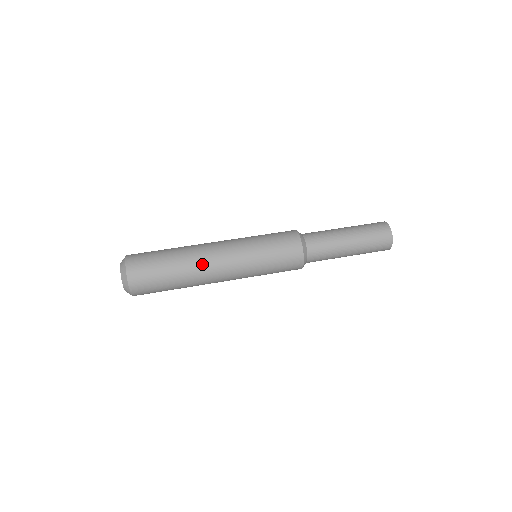
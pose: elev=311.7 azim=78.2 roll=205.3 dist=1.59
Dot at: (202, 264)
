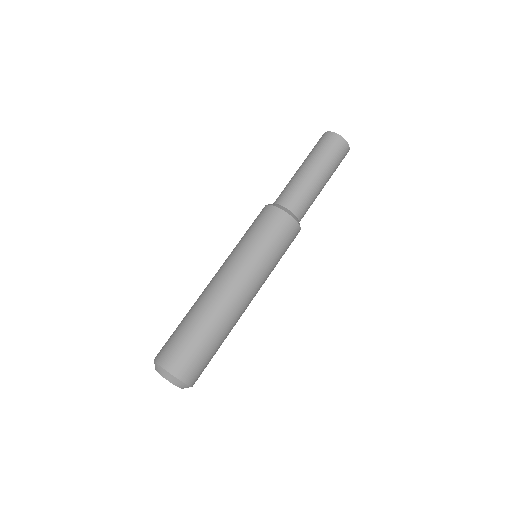
Dot at: (235, 314)
